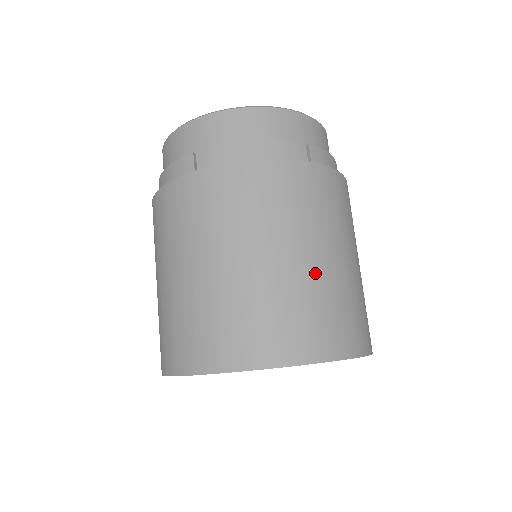
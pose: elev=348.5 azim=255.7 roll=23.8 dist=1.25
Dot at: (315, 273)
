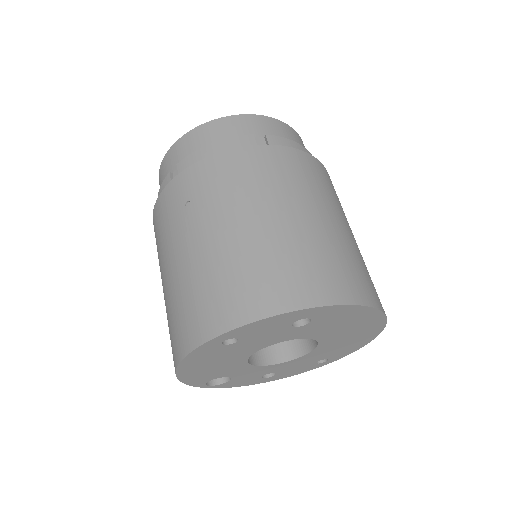
Dot at: occluded
